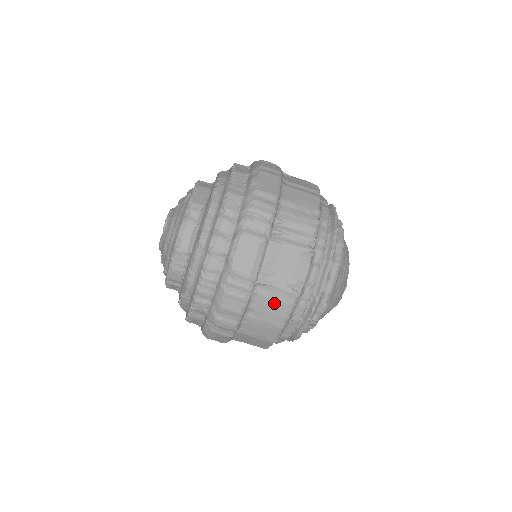
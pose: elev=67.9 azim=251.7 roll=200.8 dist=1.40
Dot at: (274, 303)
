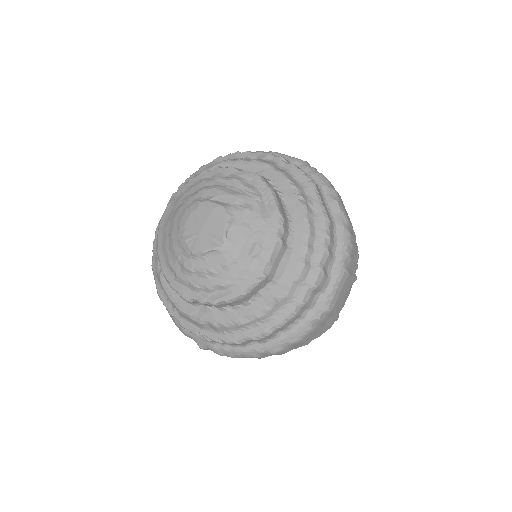
Dot at: (323, 328)
